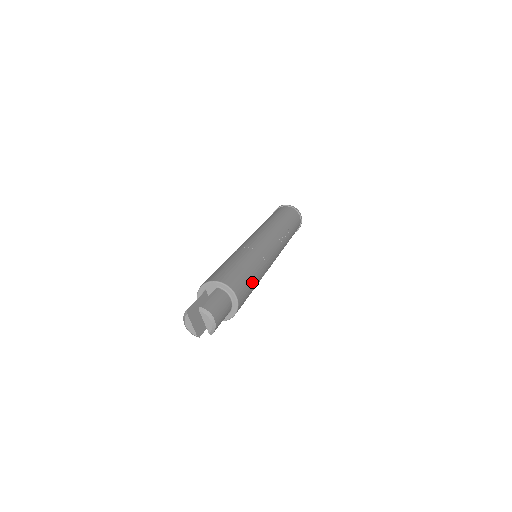
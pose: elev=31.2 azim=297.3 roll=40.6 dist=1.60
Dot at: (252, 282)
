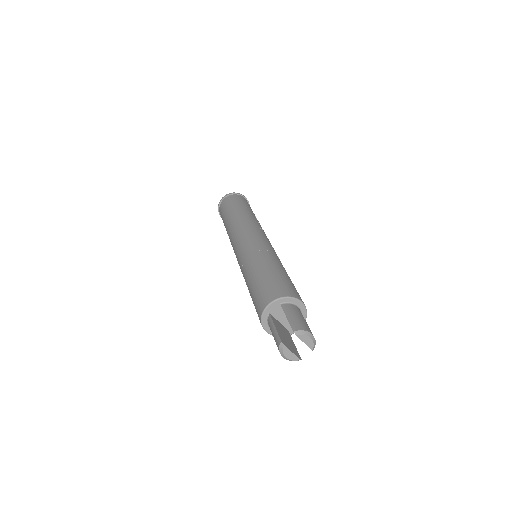
Dot at: (291, 281)
